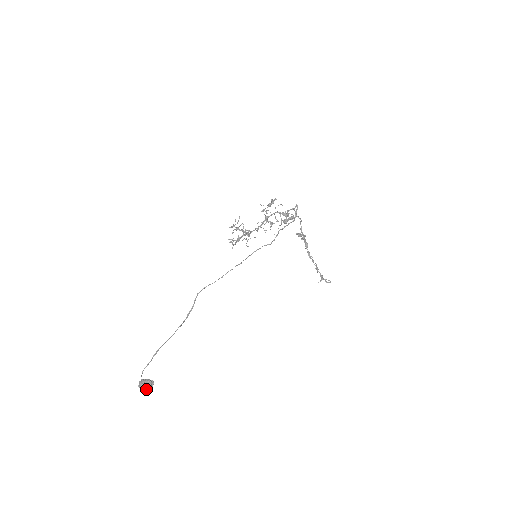
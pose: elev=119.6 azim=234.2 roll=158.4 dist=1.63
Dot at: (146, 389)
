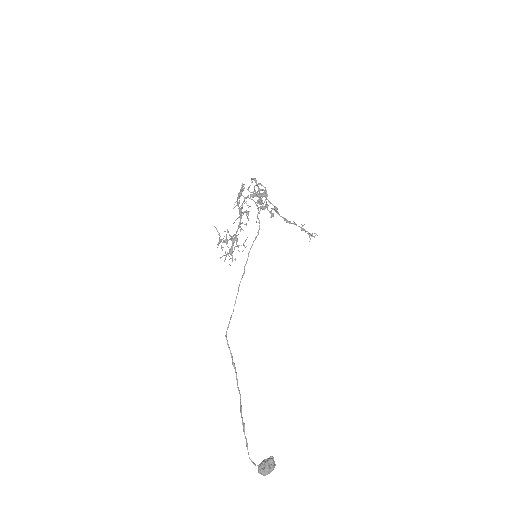
Dot at: (272, 470)
